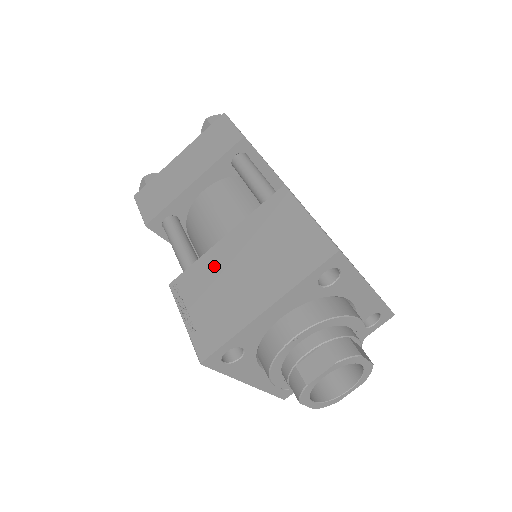
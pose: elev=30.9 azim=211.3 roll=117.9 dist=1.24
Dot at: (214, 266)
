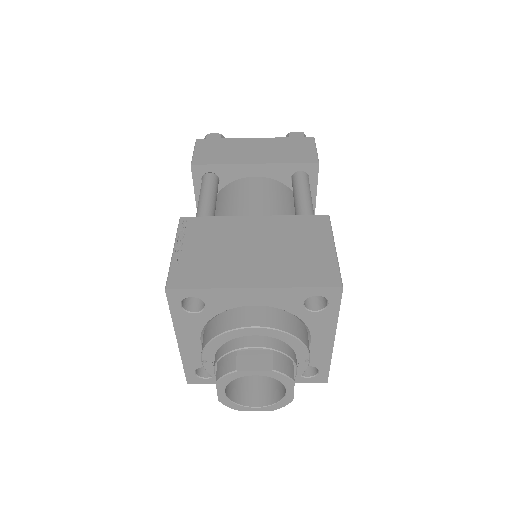
Dot at: occluded
